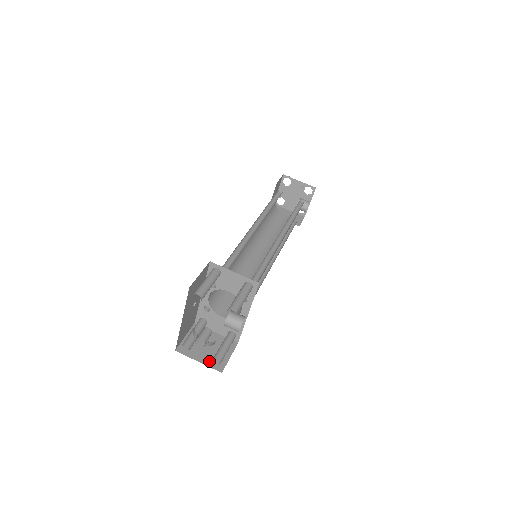
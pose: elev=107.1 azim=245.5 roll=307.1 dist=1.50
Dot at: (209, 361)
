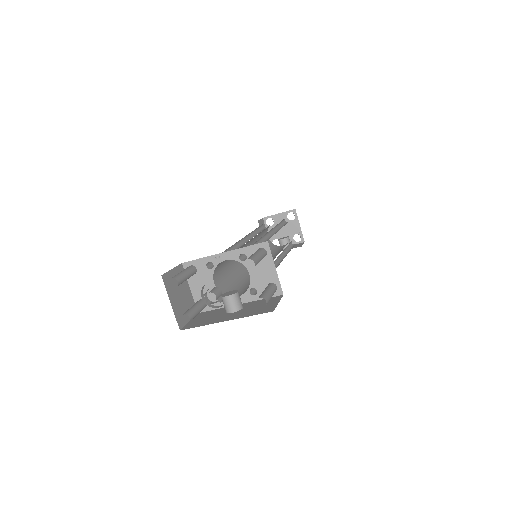
Dot at: (177, 310)
